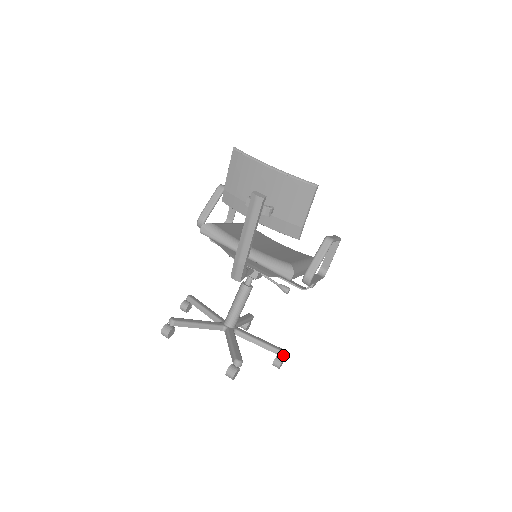
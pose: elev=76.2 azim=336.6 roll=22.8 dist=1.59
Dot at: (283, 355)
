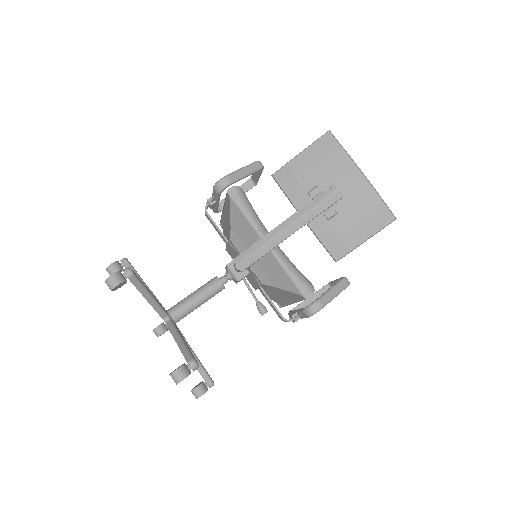
Dot at: (211, 384)
